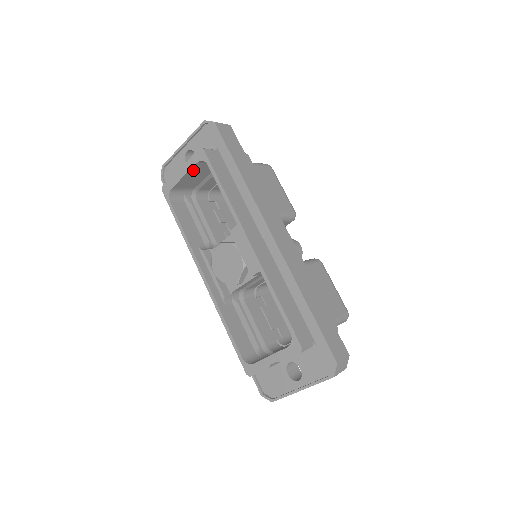
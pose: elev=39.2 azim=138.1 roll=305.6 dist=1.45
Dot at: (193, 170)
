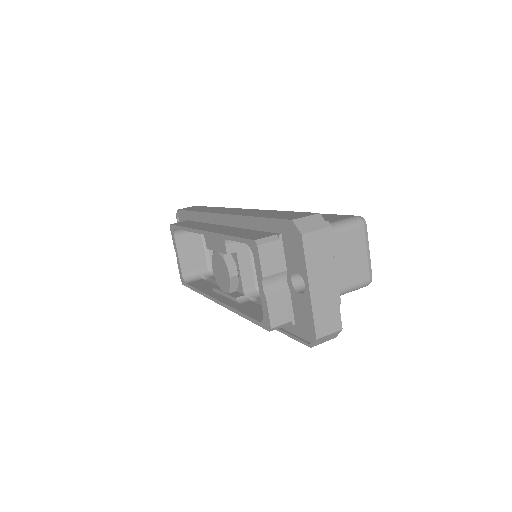
Dot at: (180, 246)
